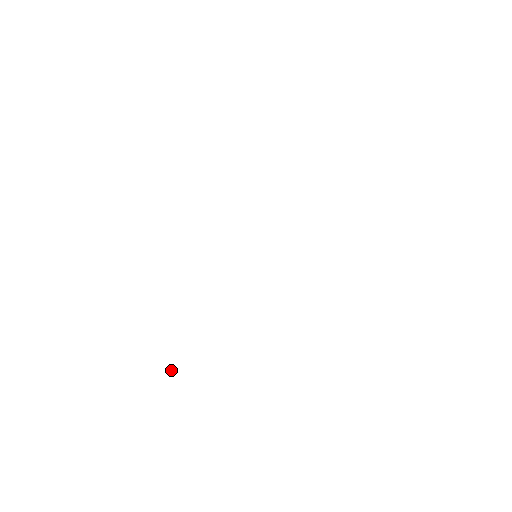
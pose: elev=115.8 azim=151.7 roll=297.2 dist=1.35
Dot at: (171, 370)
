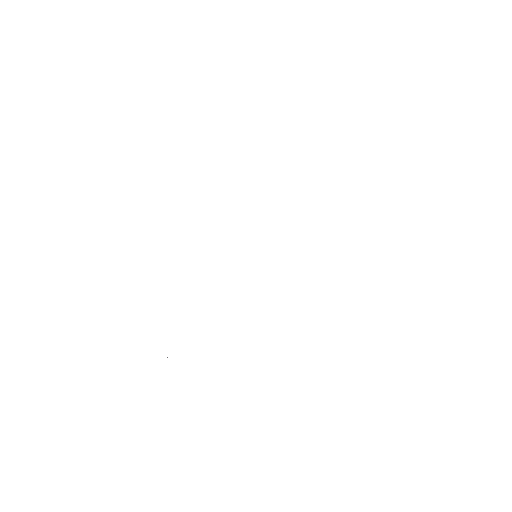
Dot at: occluded
